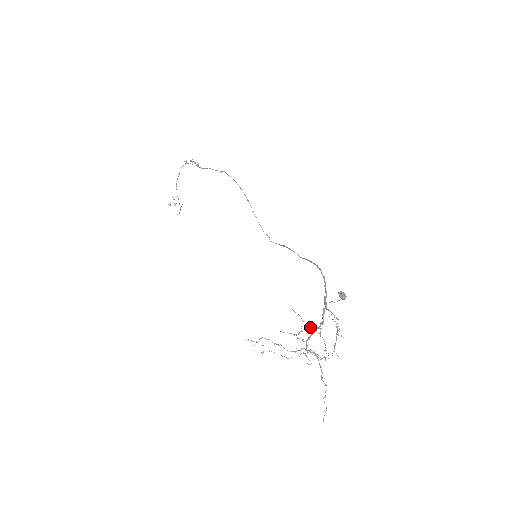
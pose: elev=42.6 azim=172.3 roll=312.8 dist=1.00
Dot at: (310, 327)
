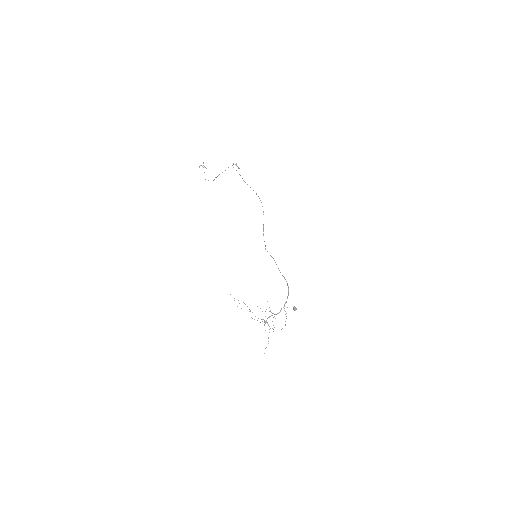
Dot at: occluded
